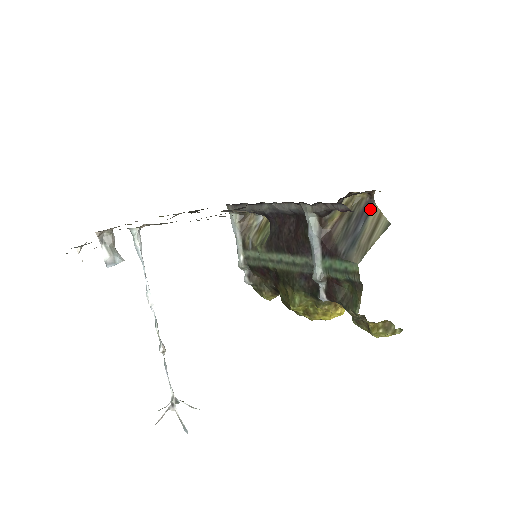
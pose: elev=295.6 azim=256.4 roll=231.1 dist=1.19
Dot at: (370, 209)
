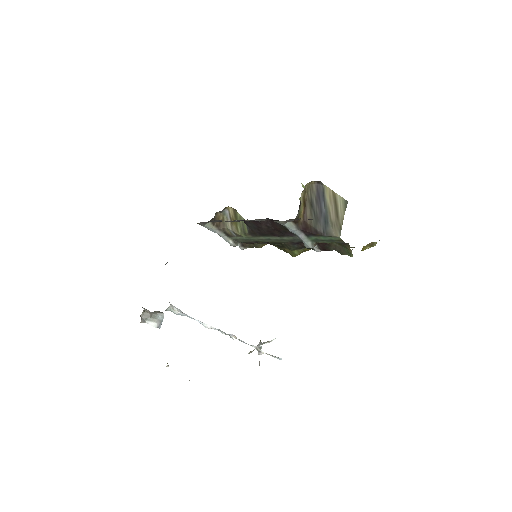
Dot at: (322, 191)
